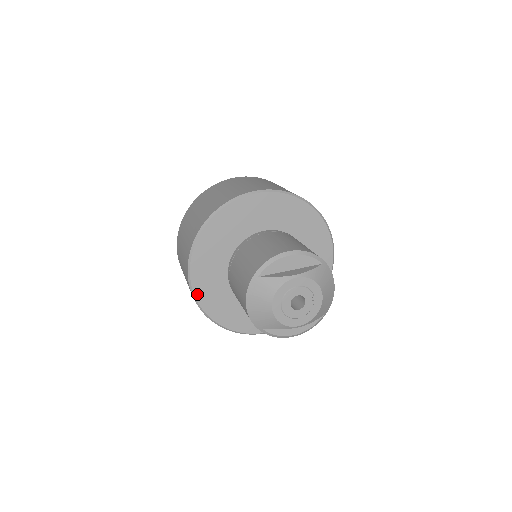
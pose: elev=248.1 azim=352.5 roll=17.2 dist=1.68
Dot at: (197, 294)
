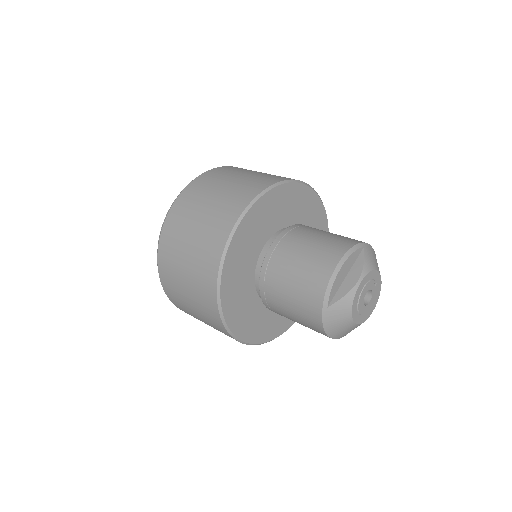
Dot at: (245, 339)
